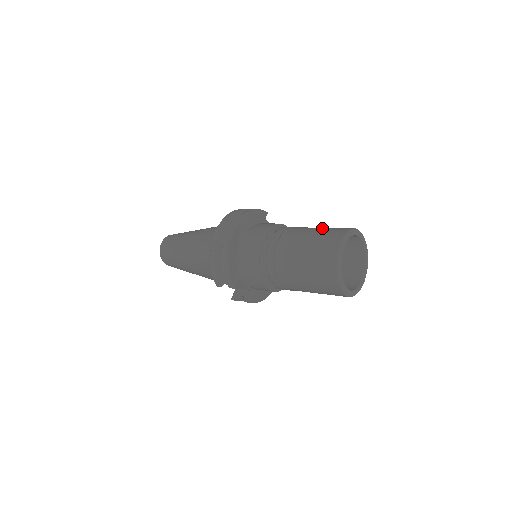
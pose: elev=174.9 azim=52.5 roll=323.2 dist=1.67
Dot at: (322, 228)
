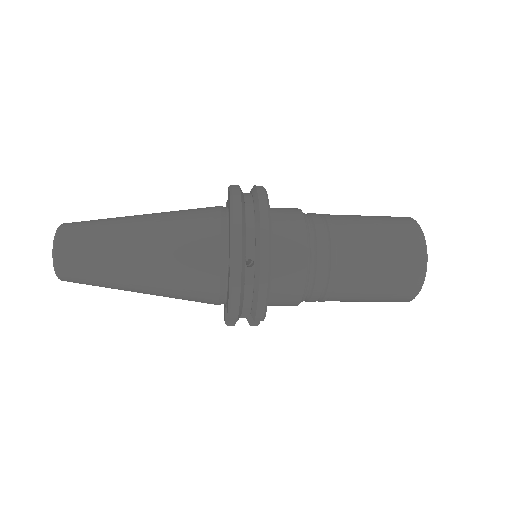
Dot at: (377, 220)
